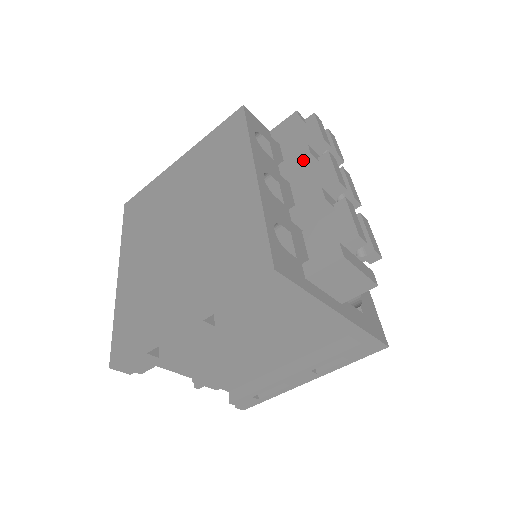
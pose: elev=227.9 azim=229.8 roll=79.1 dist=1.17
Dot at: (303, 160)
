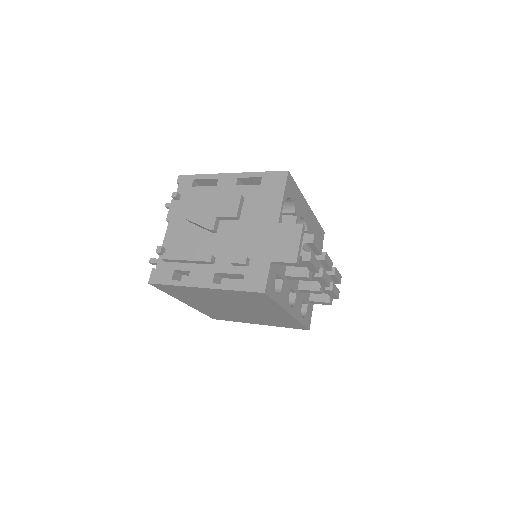
Dot at: (305, 279)
